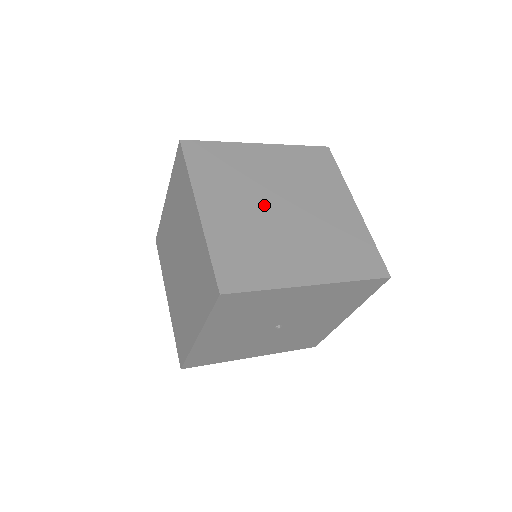
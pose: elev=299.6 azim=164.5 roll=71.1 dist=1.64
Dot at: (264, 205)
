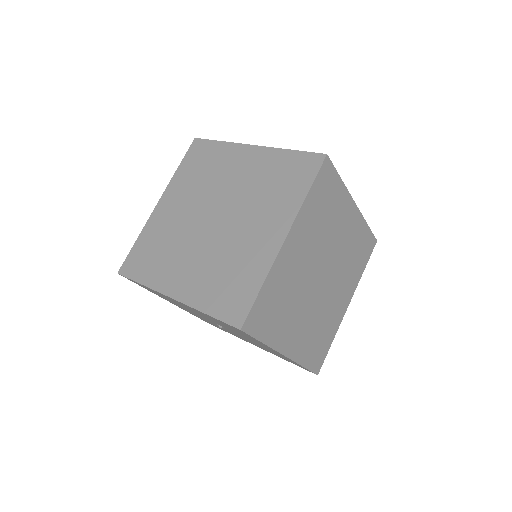
Dot at: (201, 212)
